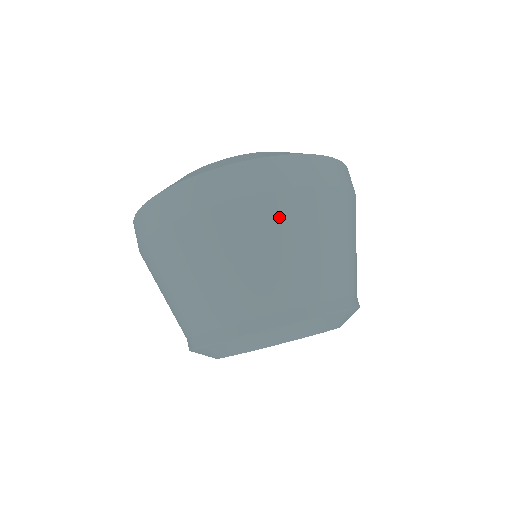
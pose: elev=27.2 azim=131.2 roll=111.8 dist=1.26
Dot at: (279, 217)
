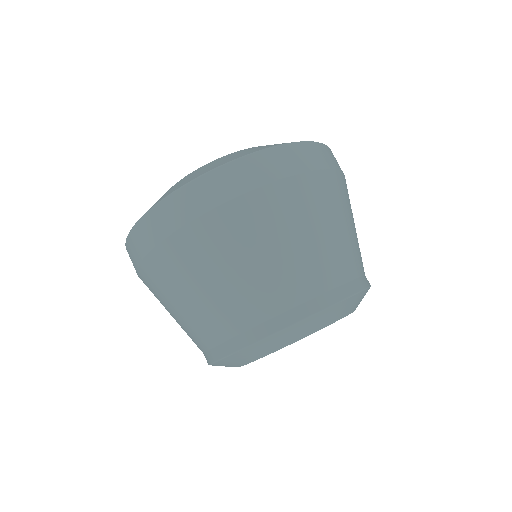
Dot at: (176, 265)
